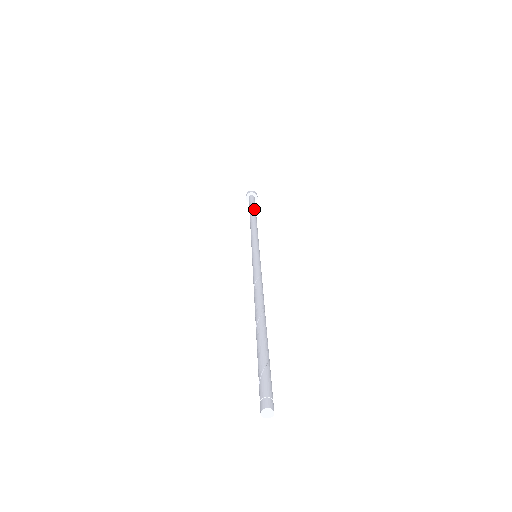
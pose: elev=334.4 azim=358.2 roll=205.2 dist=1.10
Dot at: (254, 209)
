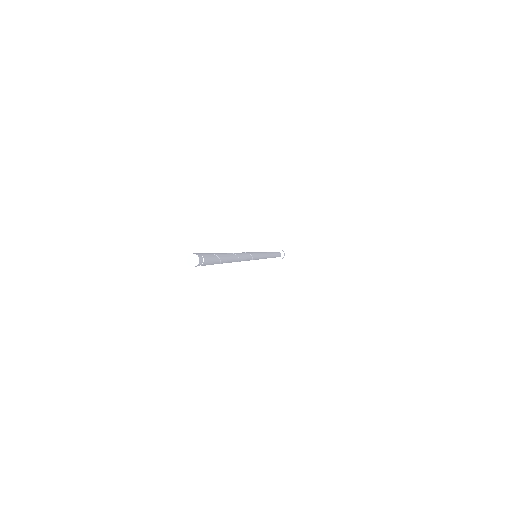
Dot at: (275, 253)
